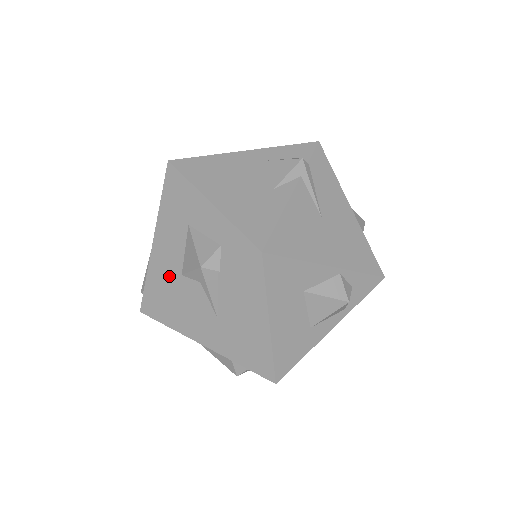
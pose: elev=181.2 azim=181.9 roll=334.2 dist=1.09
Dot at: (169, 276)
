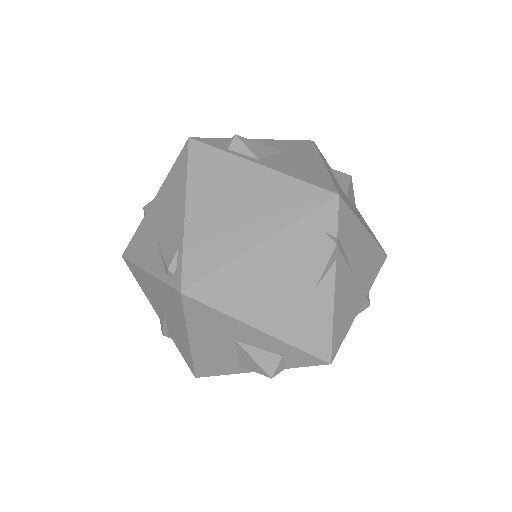
Dot at: (223, 365)
